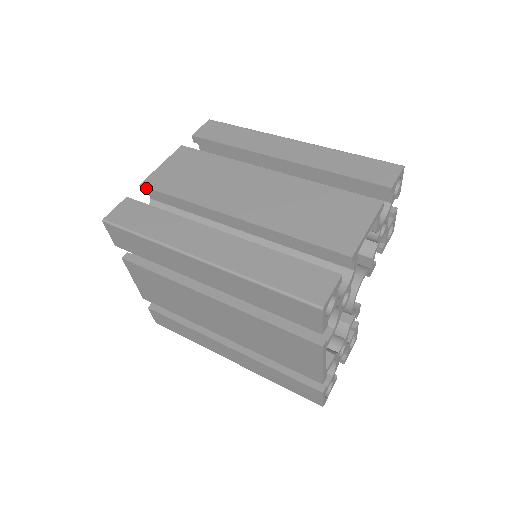
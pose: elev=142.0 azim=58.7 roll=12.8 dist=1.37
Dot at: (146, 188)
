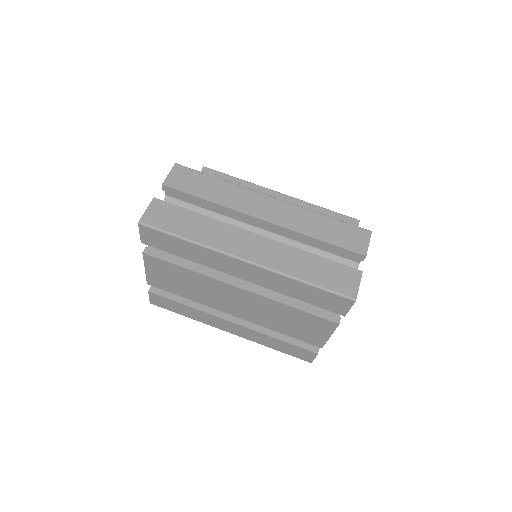
Dot at: (154, 286)
